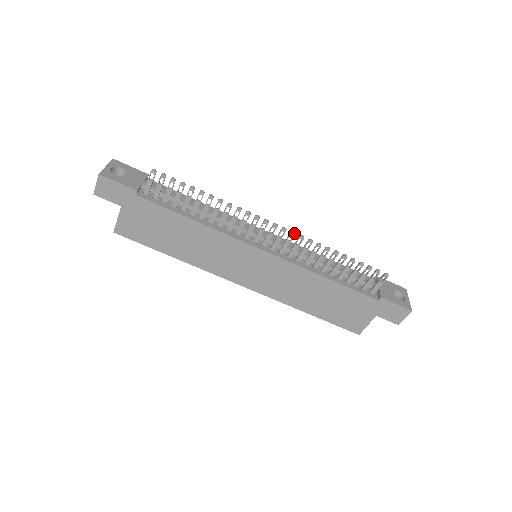
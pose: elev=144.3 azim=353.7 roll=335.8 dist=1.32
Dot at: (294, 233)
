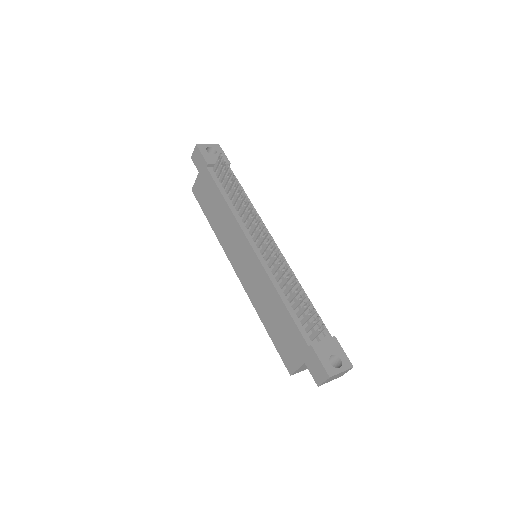
Dot at: (275, 245)
